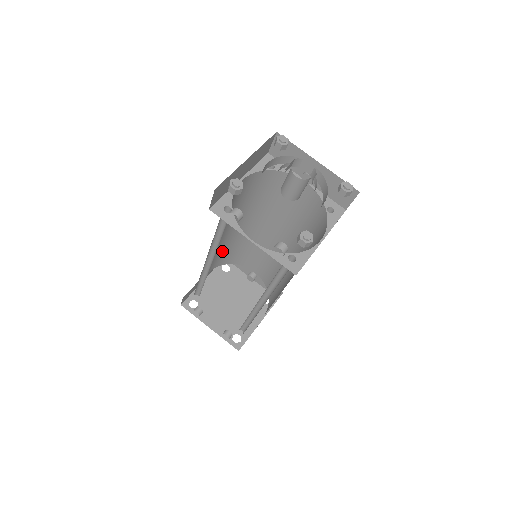
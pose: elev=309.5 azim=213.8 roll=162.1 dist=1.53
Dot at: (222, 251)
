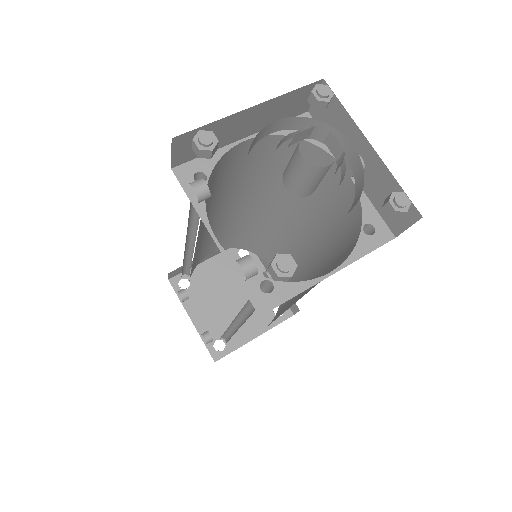
Dot at: (233, 232)
